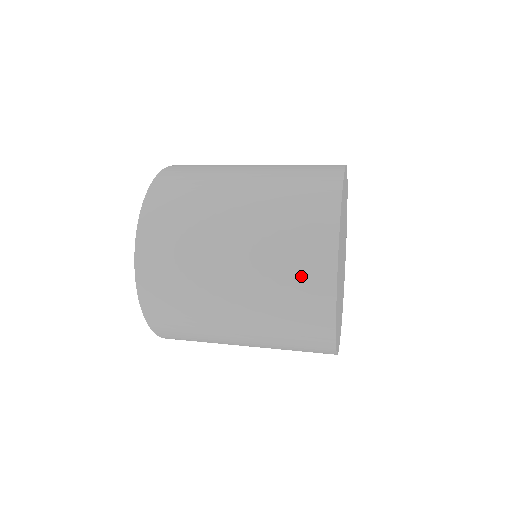
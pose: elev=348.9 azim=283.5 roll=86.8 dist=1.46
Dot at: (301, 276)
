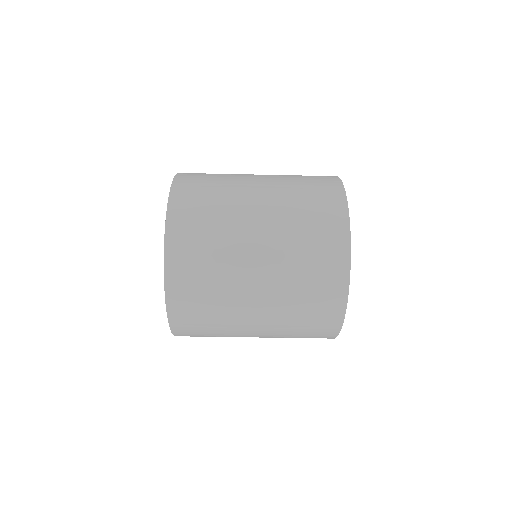
Dot at: (320, 235)
